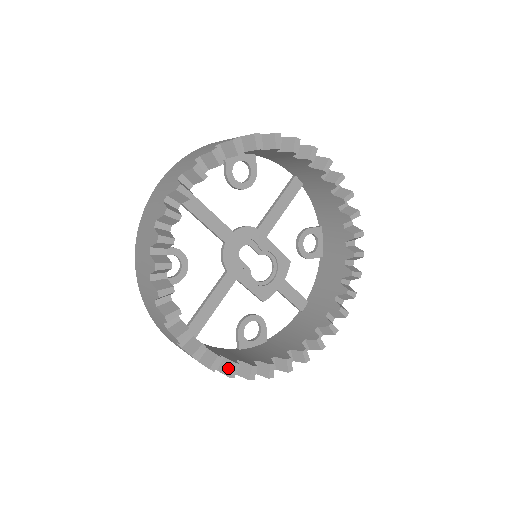
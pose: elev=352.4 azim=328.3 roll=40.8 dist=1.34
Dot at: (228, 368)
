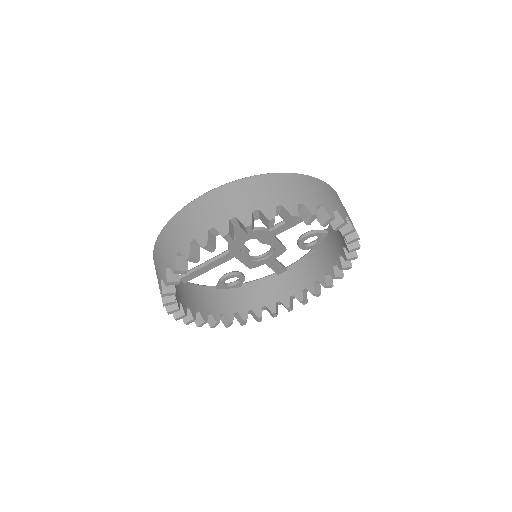
Dot at: (199, 321)
